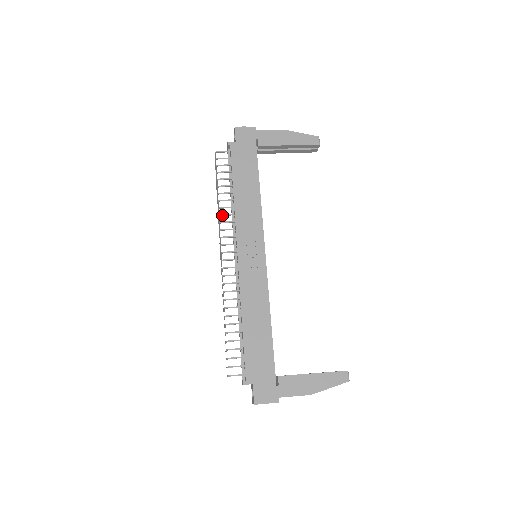
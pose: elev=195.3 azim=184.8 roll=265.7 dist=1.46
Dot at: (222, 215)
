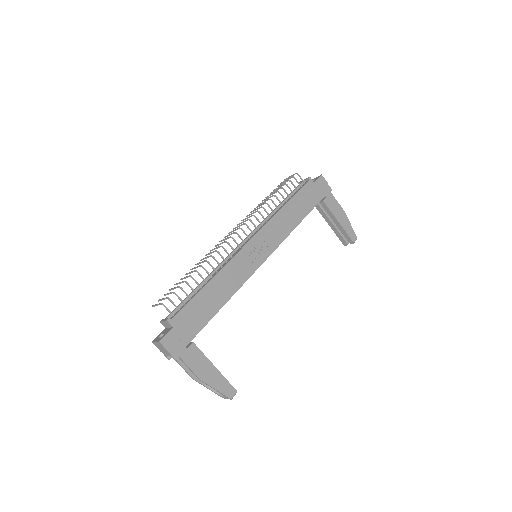
Dot at: (264, 209)
